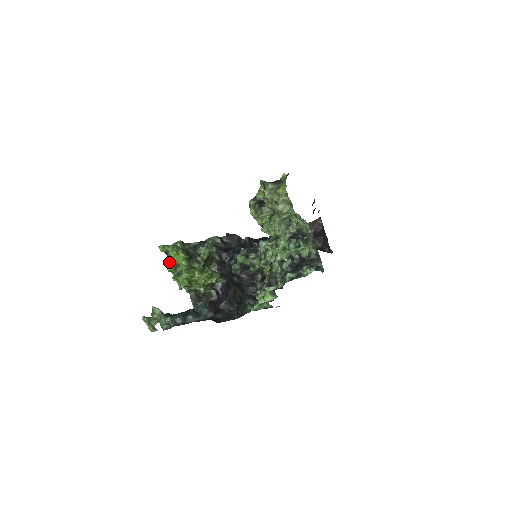
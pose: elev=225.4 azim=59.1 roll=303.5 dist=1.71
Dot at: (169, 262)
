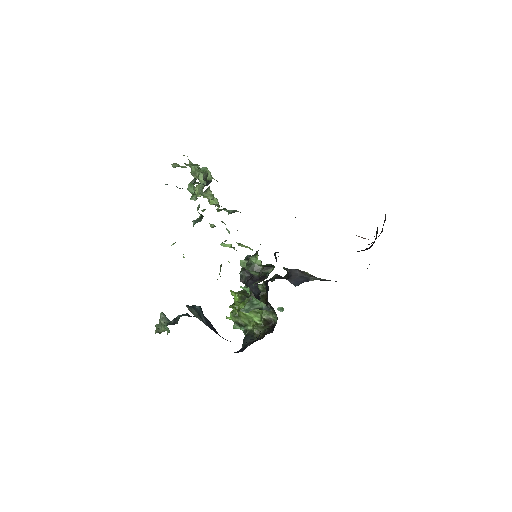
Dot at: occluded
